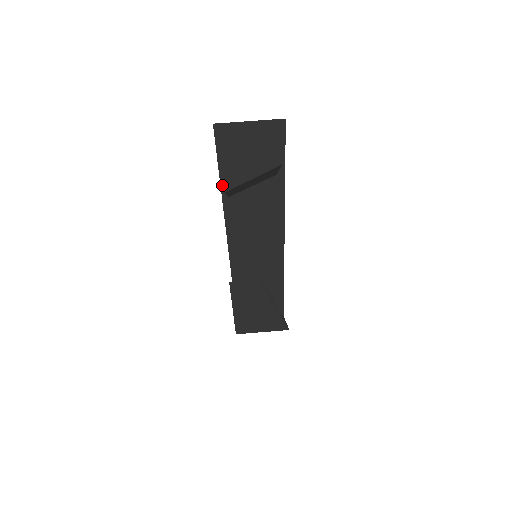
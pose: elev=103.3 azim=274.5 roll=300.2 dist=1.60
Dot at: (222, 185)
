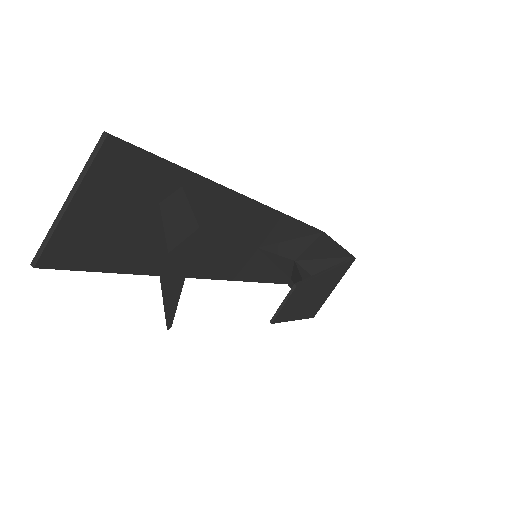
Dot at: (139, 272)
